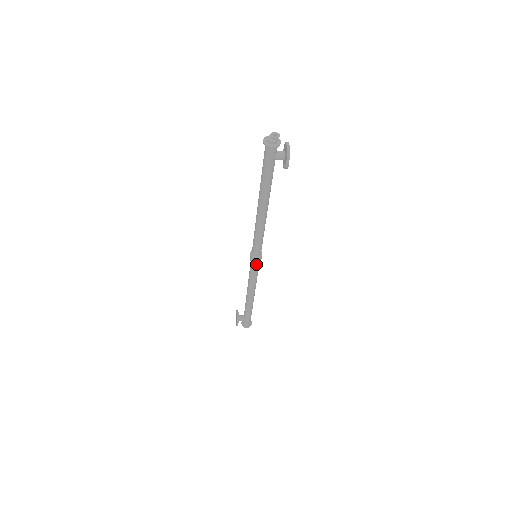
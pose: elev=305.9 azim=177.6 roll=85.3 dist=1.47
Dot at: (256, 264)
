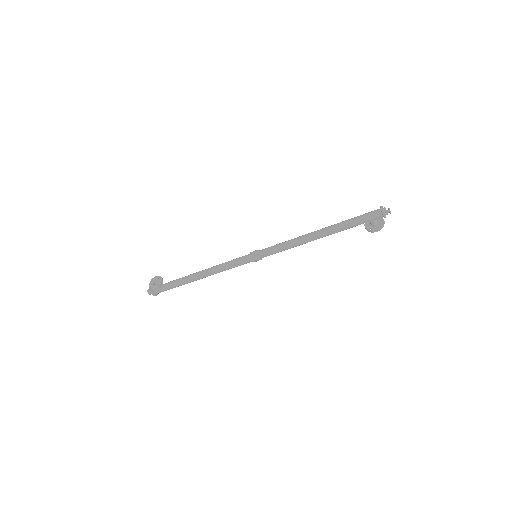
Dot at: (250, 261)
